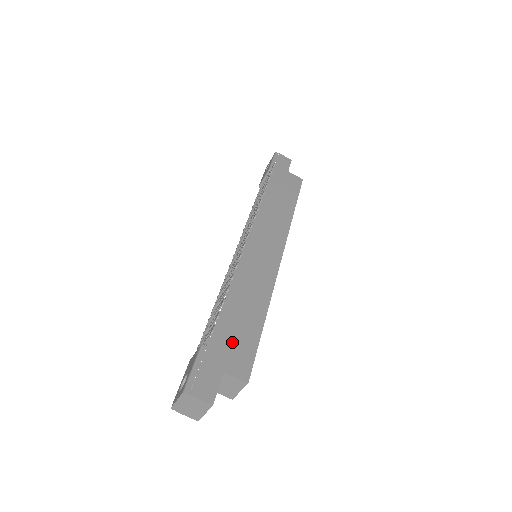
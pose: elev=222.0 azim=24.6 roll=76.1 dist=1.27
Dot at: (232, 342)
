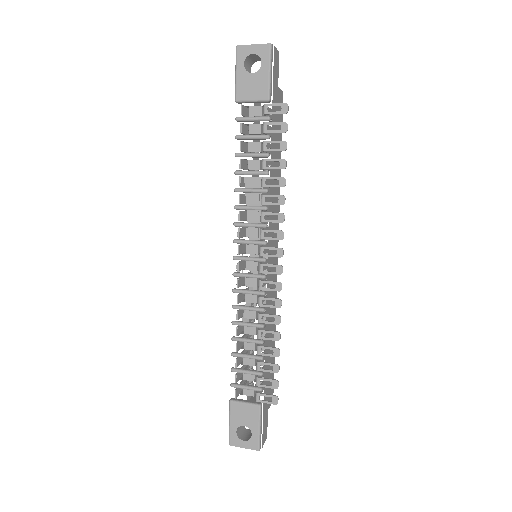
Dot at: (269, 383)
